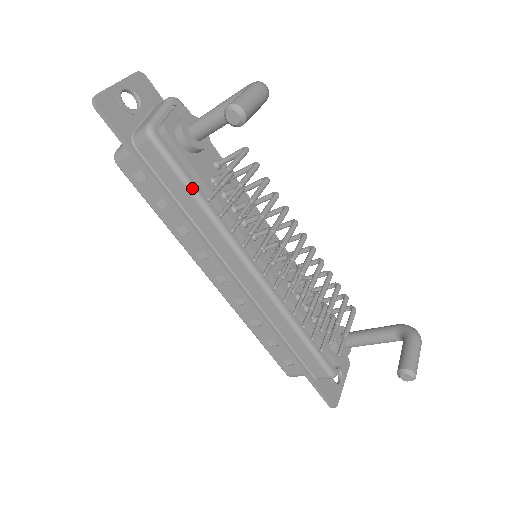
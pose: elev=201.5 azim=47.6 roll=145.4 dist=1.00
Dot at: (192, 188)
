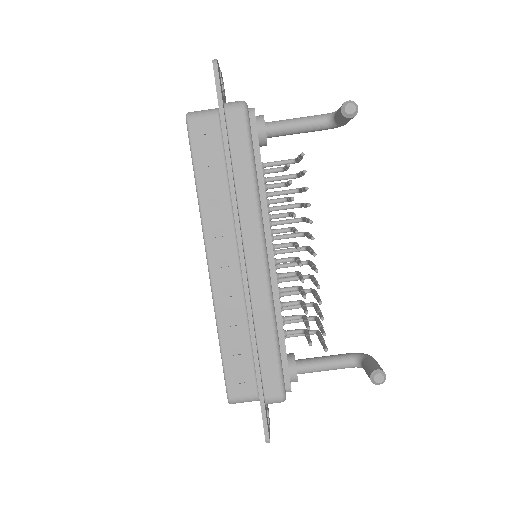
Dot at: (254, 163)
